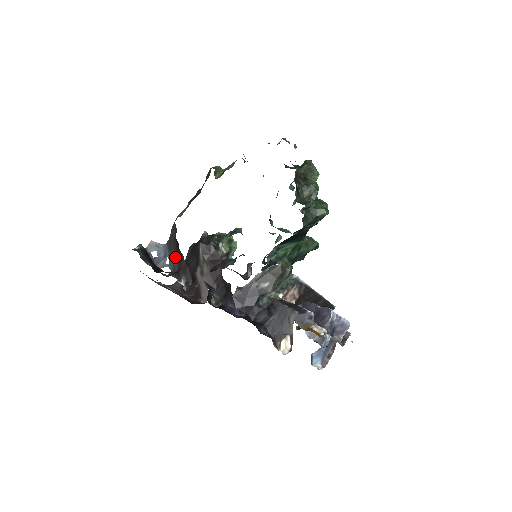
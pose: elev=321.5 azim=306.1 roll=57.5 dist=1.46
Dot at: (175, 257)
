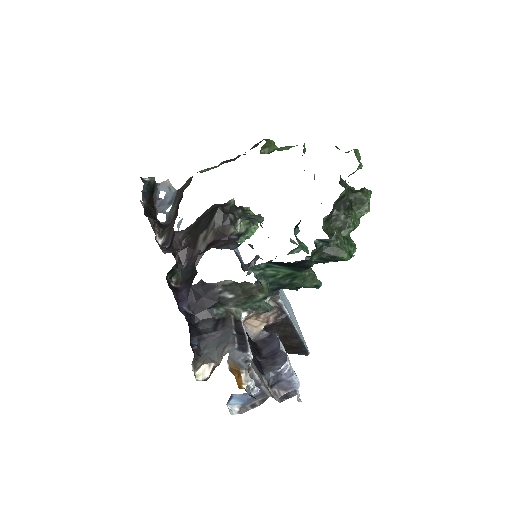
Dot at: (175, 210)
